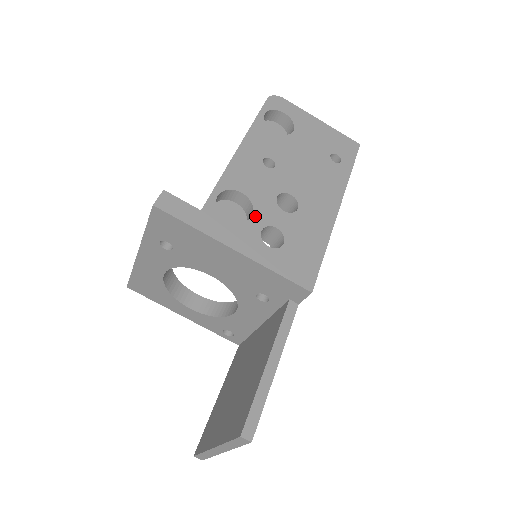
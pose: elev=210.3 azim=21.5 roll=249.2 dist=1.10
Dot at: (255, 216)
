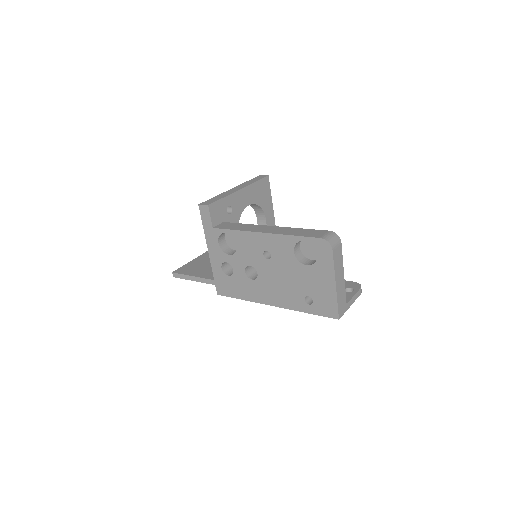
Dot at: (230, 256)
